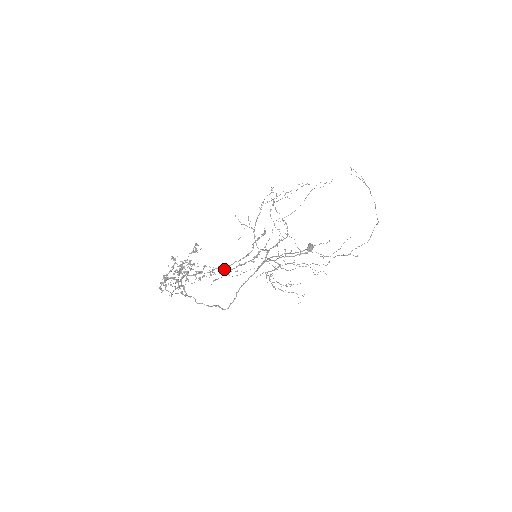
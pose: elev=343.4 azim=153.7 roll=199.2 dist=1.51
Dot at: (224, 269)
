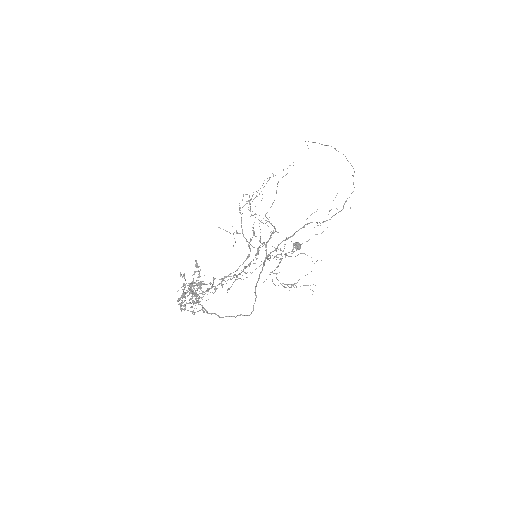
Dot at: (233, 275)
